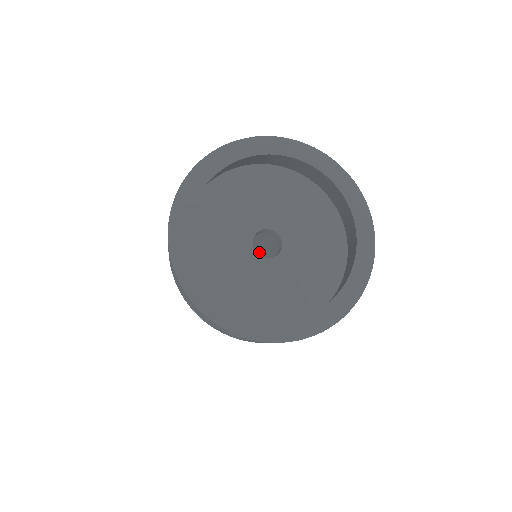
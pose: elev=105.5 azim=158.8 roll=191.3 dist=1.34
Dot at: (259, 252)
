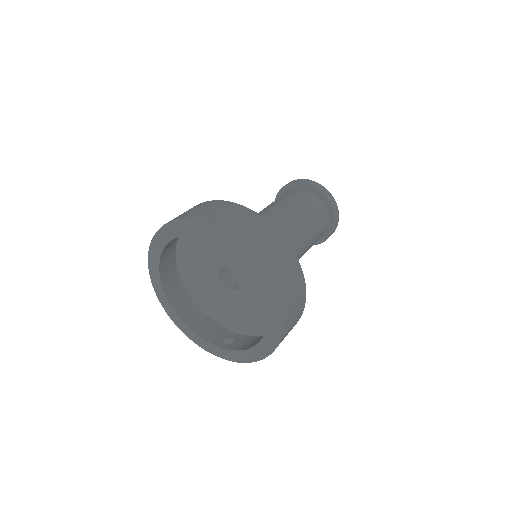
Dot at: (305, 196)
